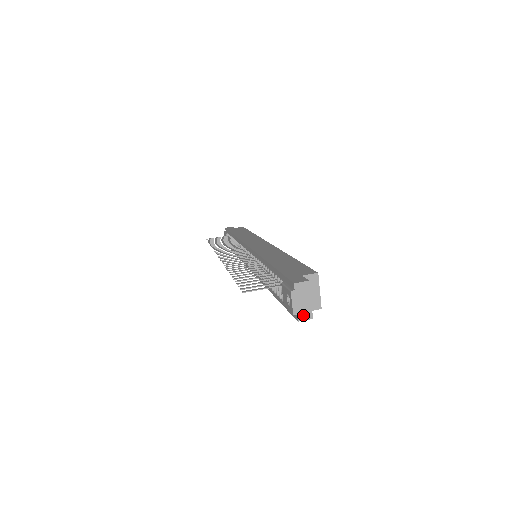
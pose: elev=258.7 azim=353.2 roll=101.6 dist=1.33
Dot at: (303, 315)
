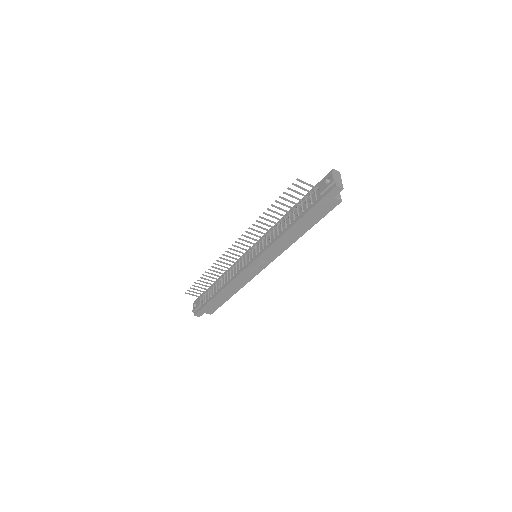
Dot at: (339, 184)
